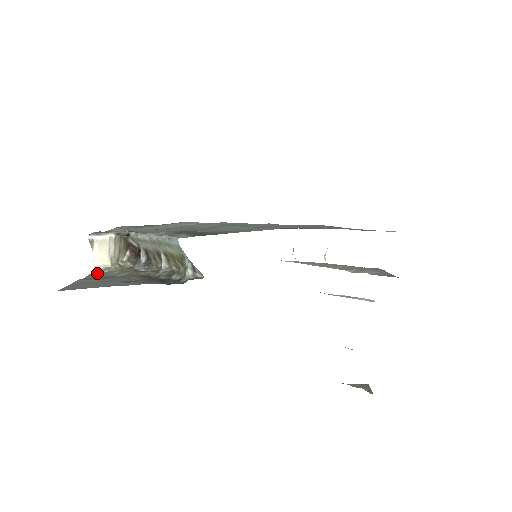
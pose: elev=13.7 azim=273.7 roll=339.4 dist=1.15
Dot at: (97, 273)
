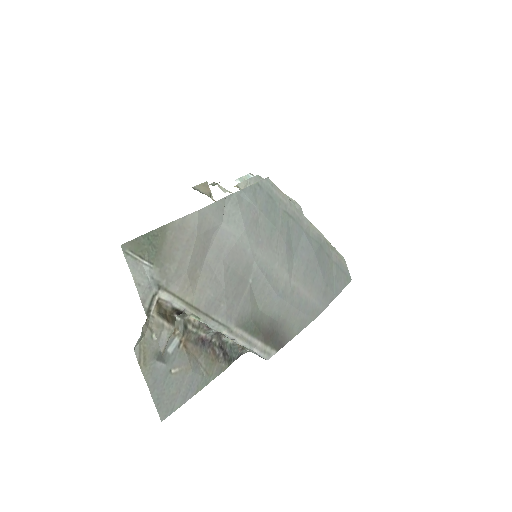
Dot at: (141, 350)
